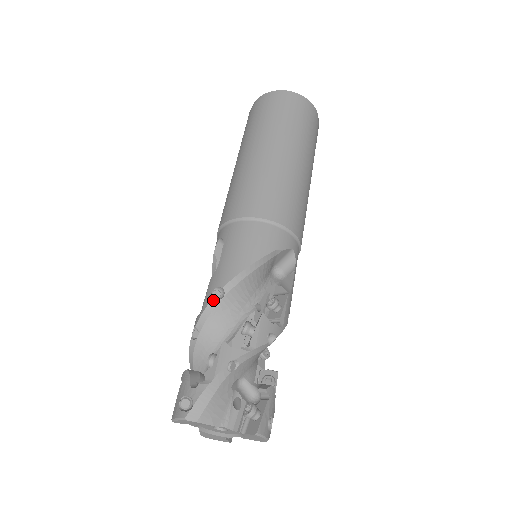
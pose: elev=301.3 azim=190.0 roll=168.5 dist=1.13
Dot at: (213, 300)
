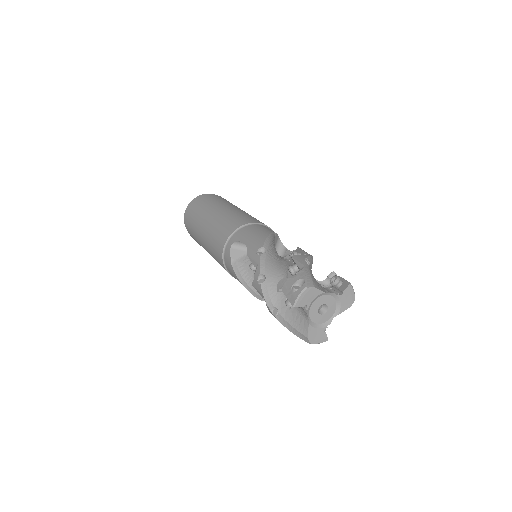
Dot at: (262, 254)
